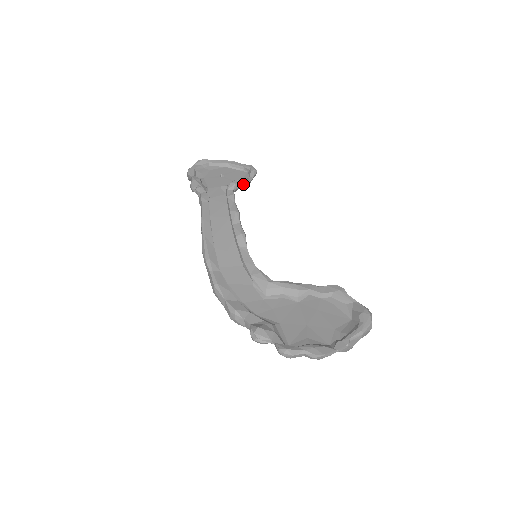
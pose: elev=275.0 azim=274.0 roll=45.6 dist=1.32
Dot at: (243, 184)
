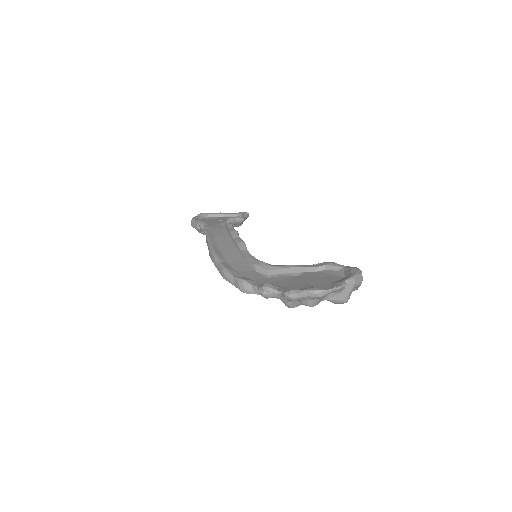
Dot at: (238, 219)
